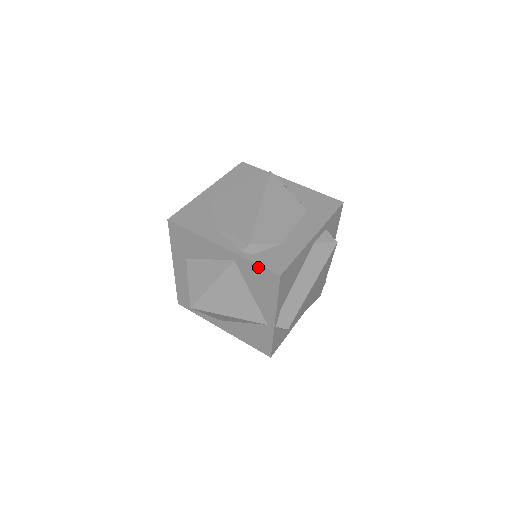
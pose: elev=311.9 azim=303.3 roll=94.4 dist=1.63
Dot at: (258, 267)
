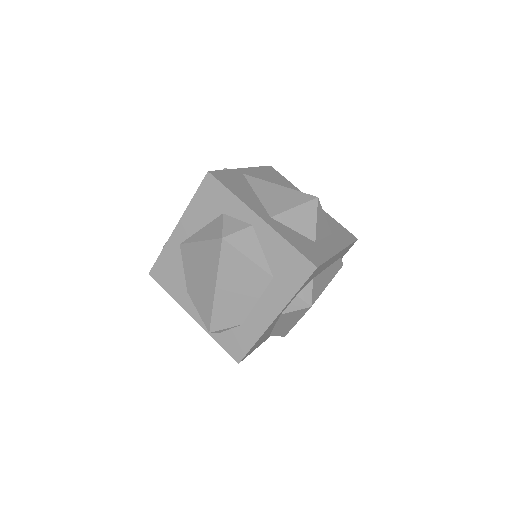
Dot at: (223, 345)
